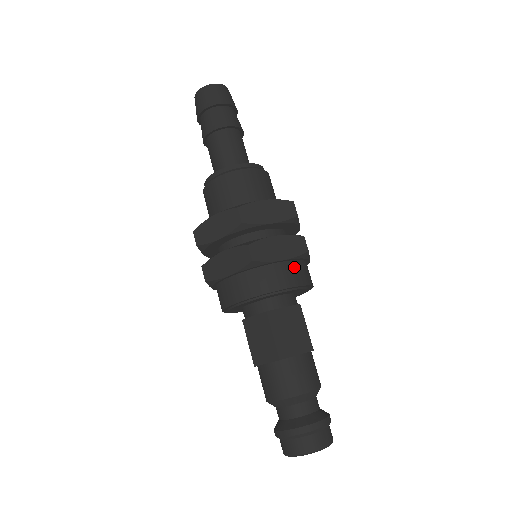
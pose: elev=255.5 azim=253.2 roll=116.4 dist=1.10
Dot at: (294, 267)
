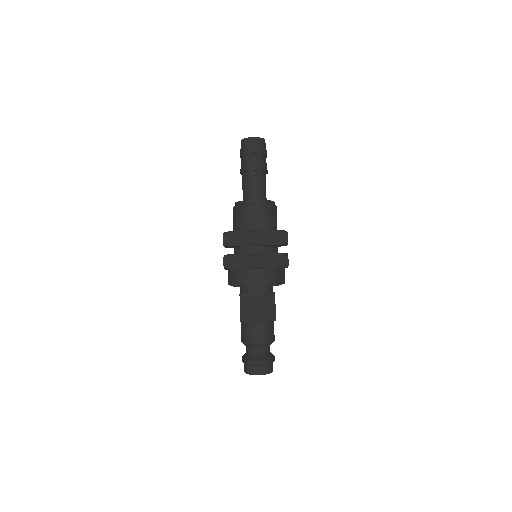
Dot at: (278, 273)
